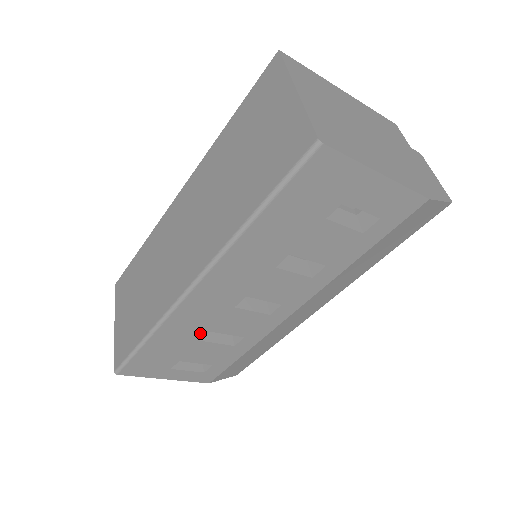
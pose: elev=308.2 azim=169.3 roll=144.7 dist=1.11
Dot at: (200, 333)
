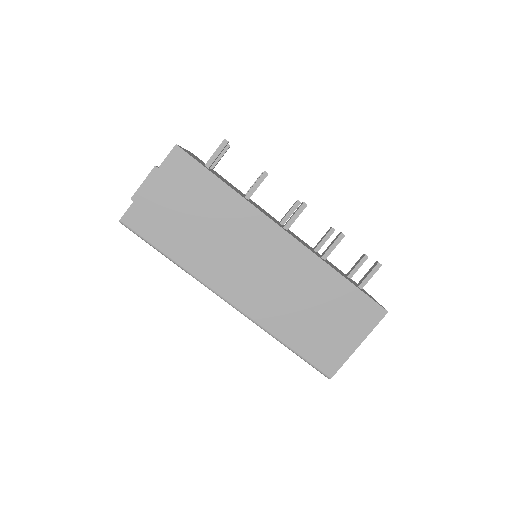
Dot at: occluded
